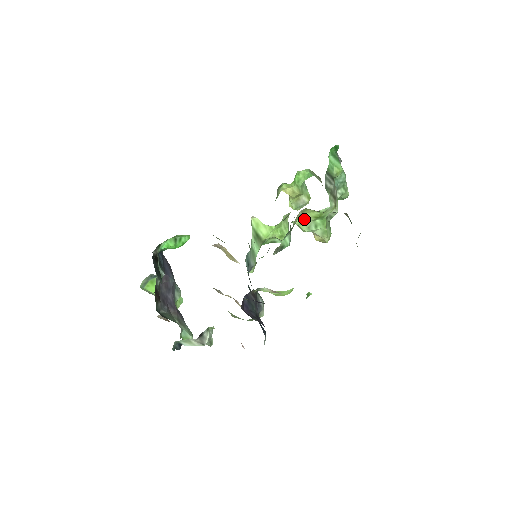
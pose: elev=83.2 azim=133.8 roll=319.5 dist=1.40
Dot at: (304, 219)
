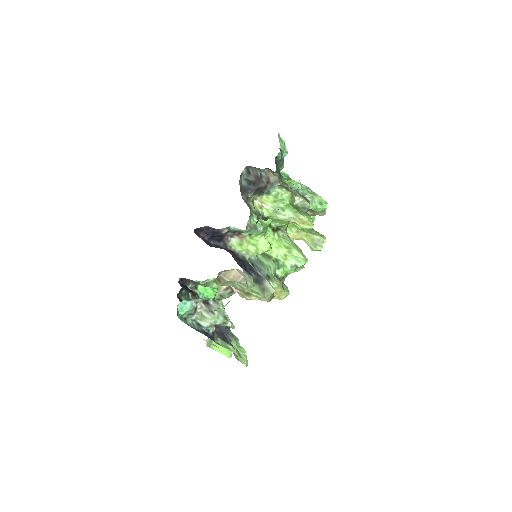
Dot at: (269, 208)
